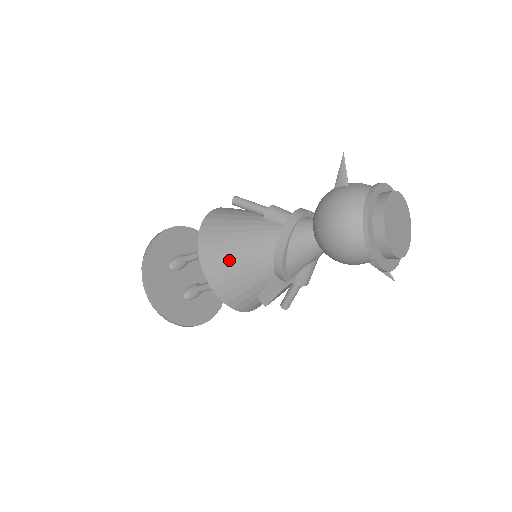
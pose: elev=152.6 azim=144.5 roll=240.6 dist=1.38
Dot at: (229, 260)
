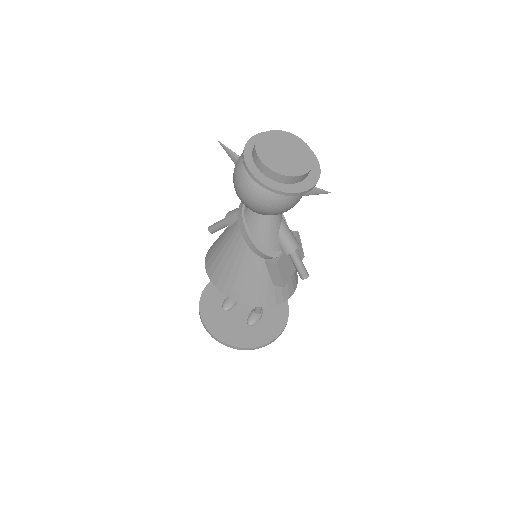
Dot at: (230, 273)
